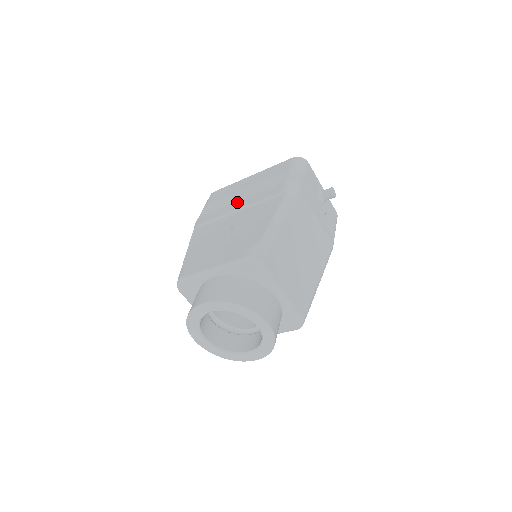
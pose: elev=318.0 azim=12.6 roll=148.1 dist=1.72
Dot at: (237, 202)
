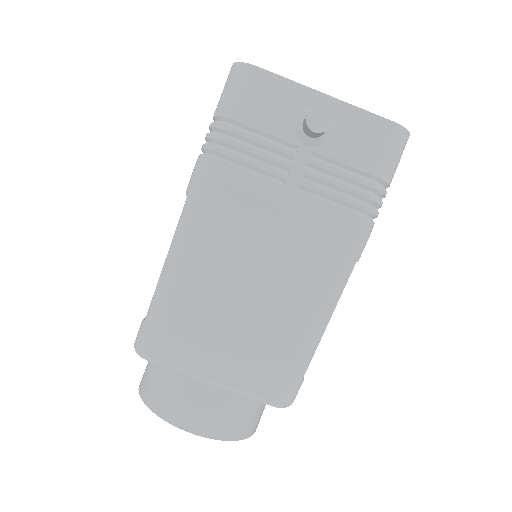
Dot at: occluded
